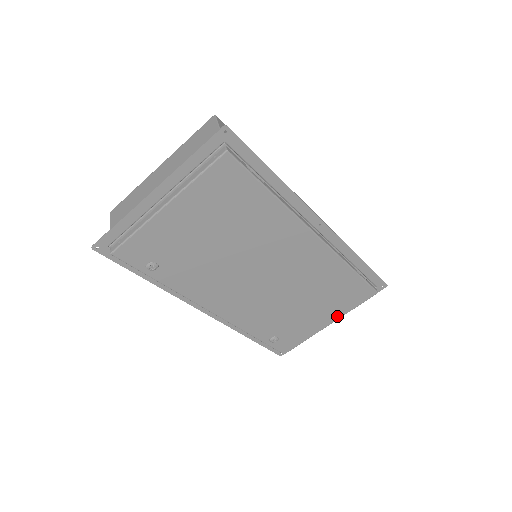
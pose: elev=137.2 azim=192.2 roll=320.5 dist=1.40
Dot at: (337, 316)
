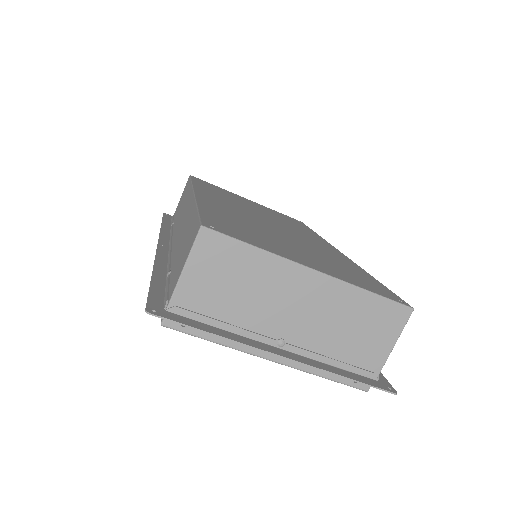
Dot at: occluded
